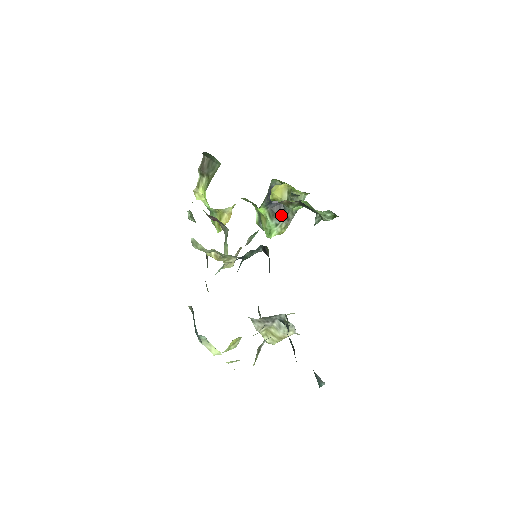
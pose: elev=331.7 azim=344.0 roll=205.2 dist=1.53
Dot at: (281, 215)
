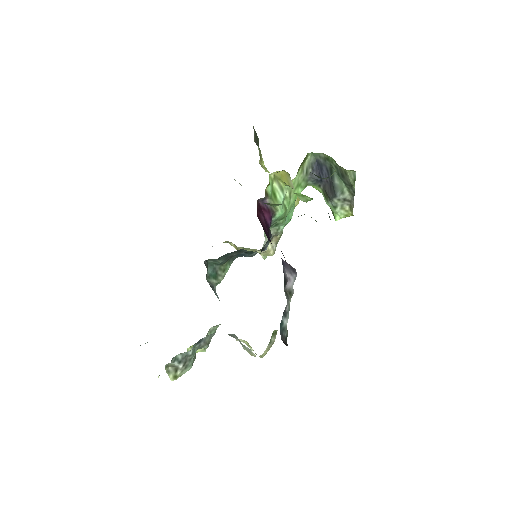
Dot at: (332, 197)
